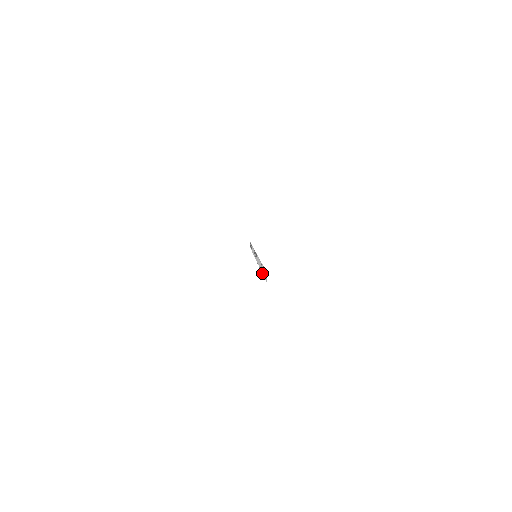
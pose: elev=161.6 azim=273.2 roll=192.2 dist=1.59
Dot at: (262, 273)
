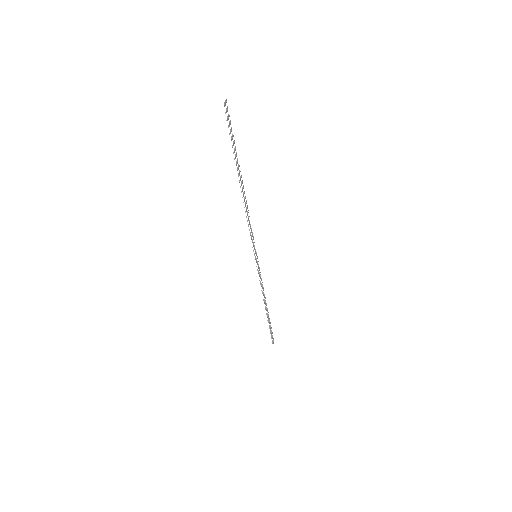
Dot at: occluded
